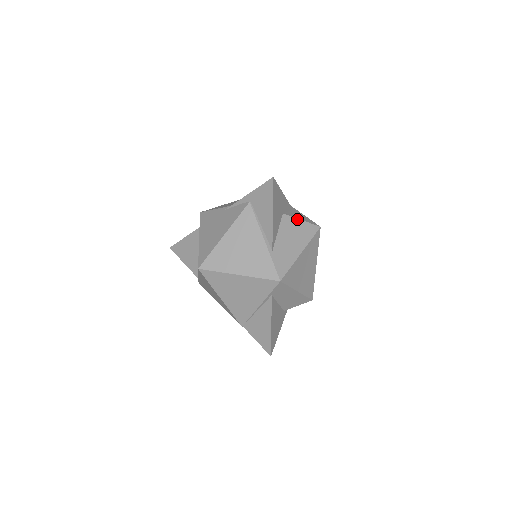
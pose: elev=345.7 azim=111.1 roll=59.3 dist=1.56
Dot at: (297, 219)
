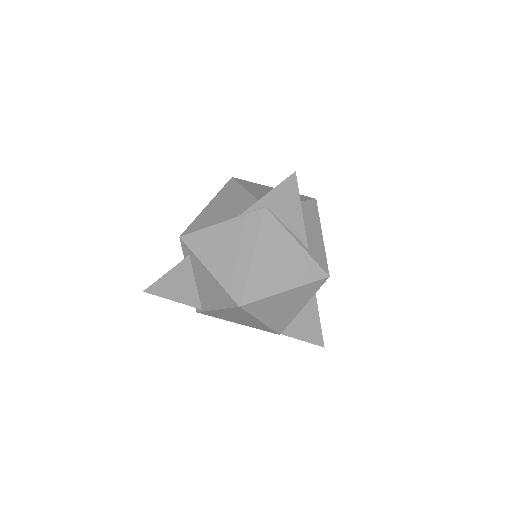
Dot at: (301, 202)
